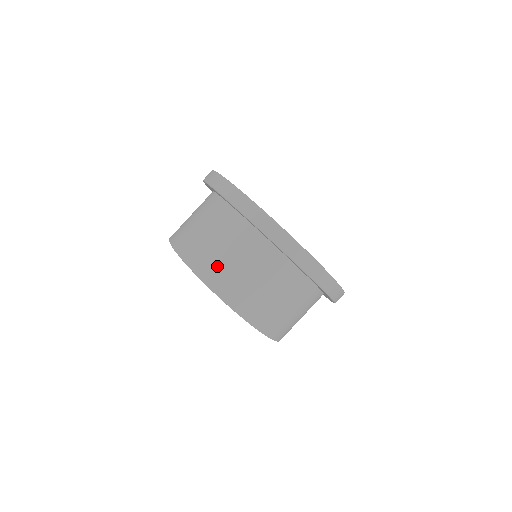
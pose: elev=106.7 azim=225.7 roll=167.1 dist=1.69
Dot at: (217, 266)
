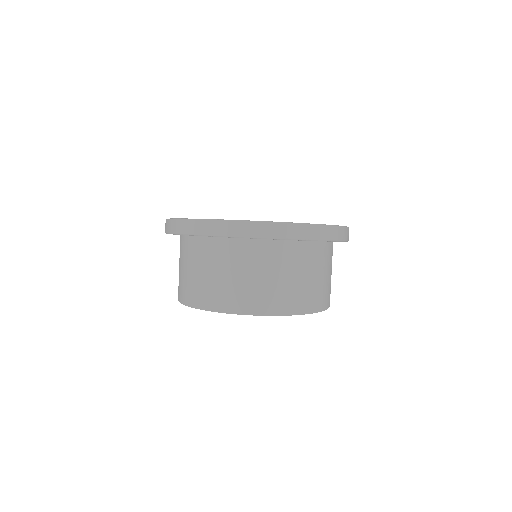
Dot at: (252, 294)
